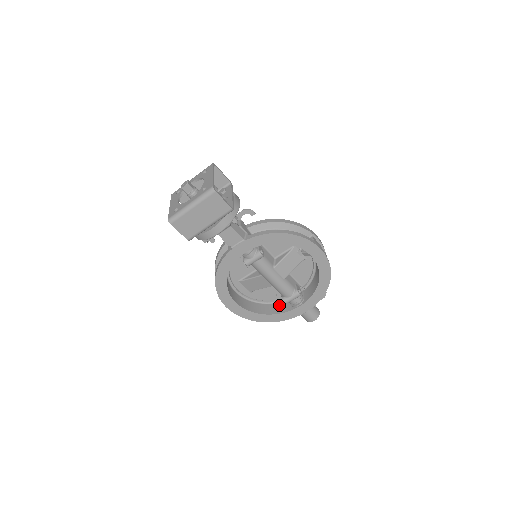
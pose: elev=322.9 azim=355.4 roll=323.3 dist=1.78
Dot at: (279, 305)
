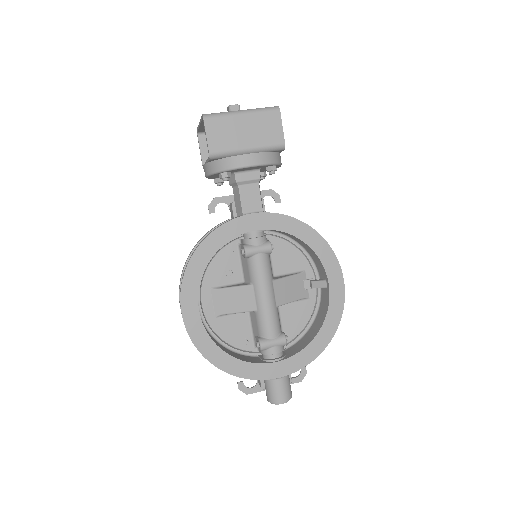
Dot at: (244, 356)
